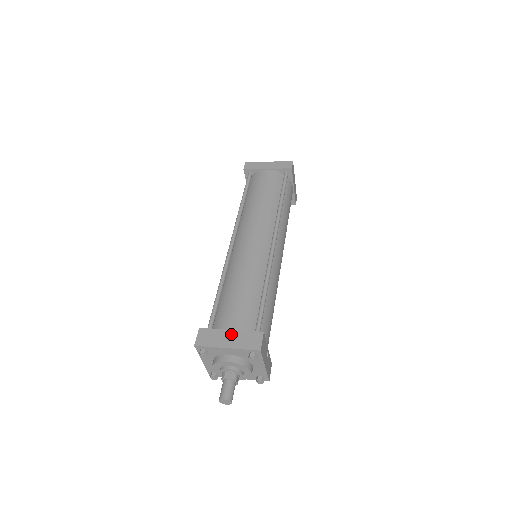
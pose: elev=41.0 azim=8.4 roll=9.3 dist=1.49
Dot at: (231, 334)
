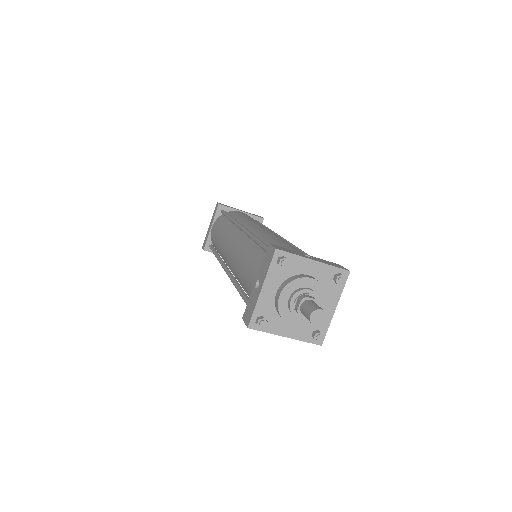
Dot at: occluded
